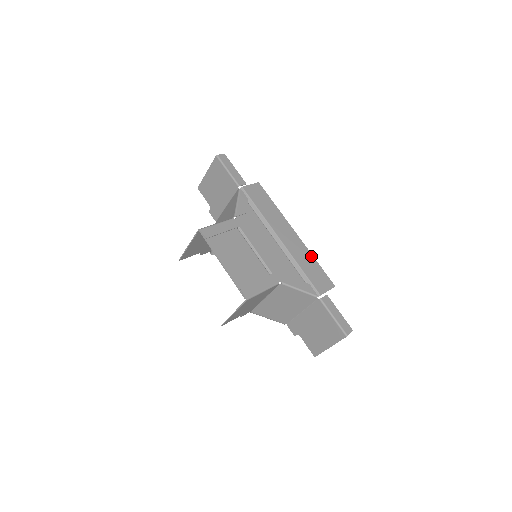
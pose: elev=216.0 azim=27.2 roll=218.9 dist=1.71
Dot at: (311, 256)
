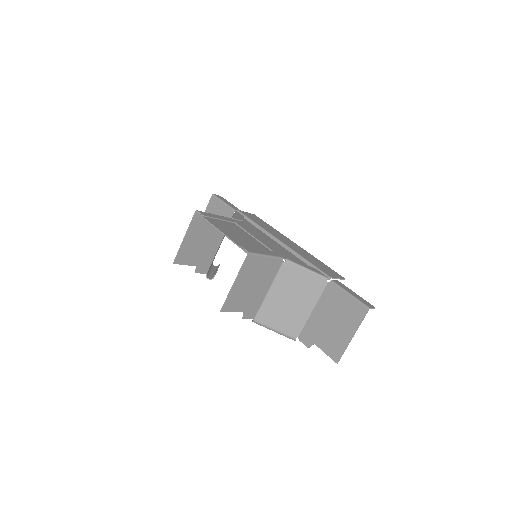
Dot at: (315, 258)
